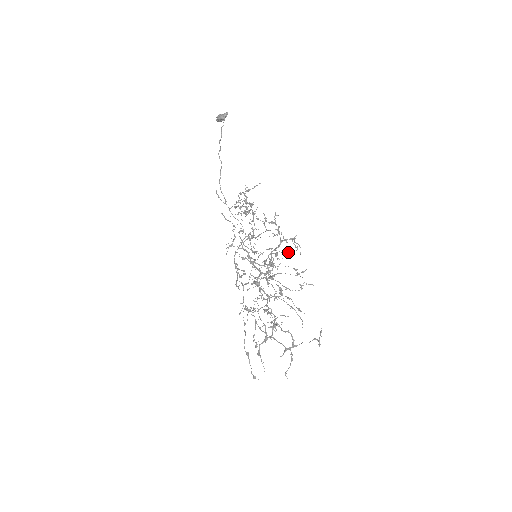
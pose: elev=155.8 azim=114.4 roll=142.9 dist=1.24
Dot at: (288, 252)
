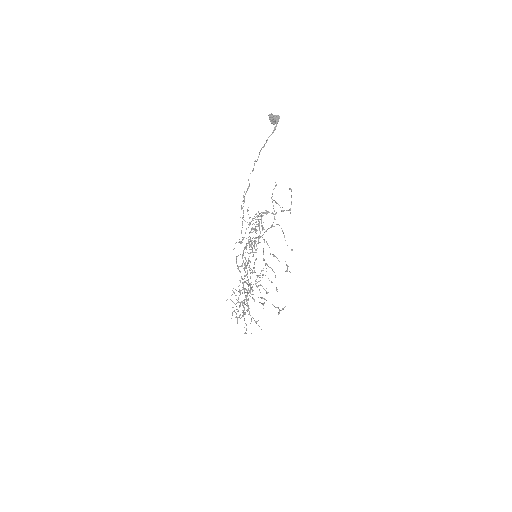
Dot at: occluded
